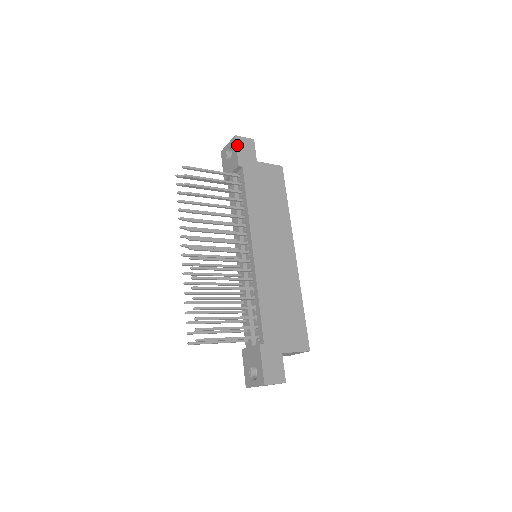
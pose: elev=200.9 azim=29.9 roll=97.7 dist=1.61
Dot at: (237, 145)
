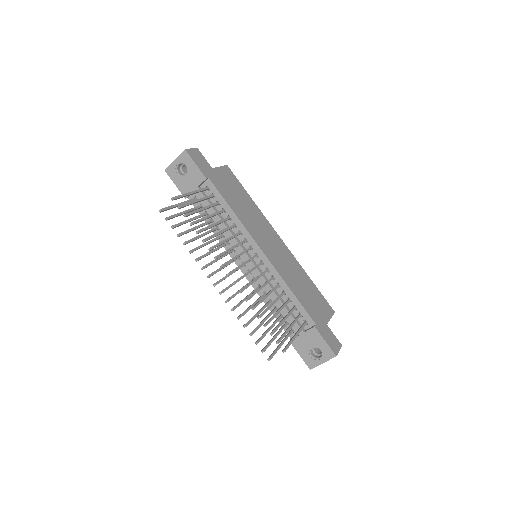
Dot at: (192, 158)
